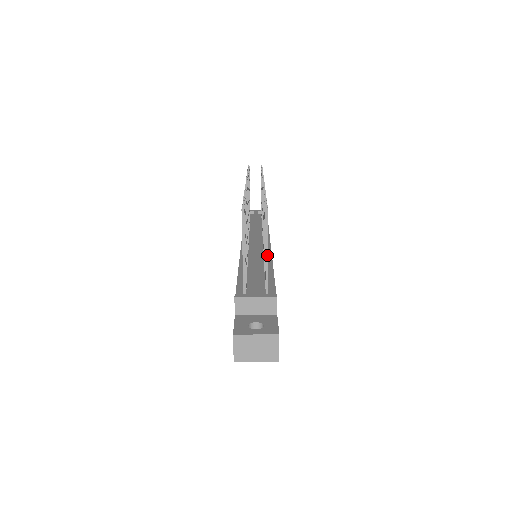
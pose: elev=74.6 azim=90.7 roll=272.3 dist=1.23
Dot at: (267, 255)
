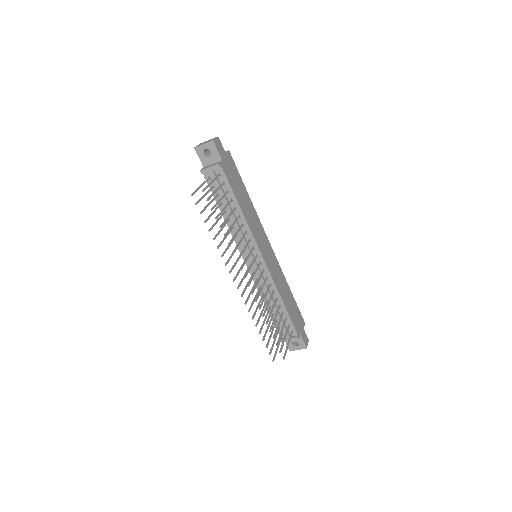
Dot at: (288, 345)
